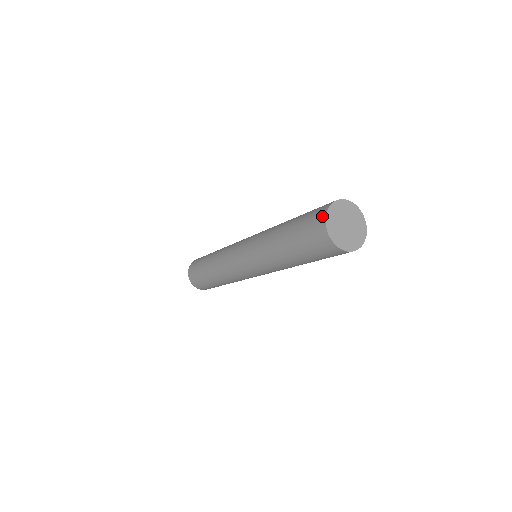
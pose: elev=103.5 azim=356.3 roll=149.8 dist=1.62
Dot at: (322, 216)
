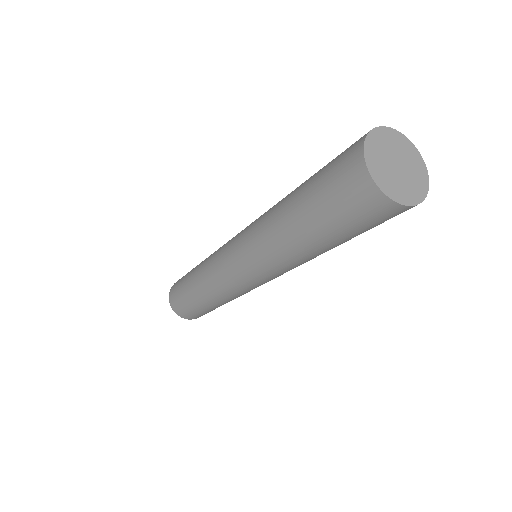
Dot at: (357, 158)
